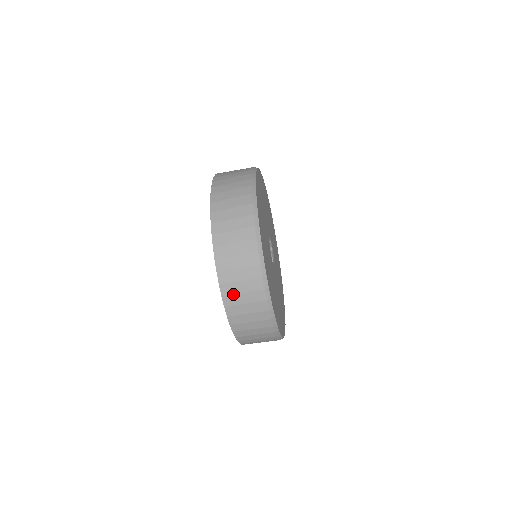
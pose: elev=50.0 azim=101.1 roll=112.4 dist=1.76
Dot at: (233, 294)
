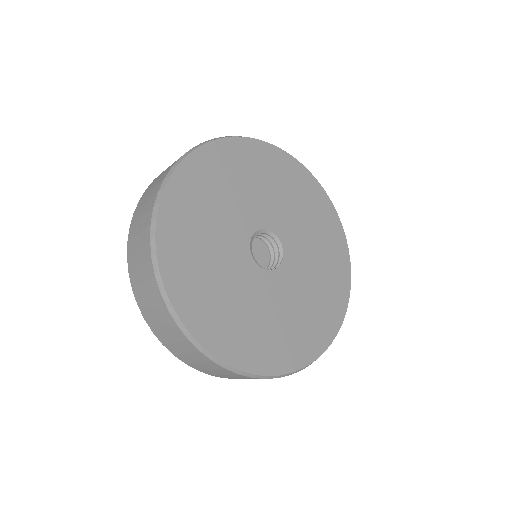
Dot at: (180, 354)
